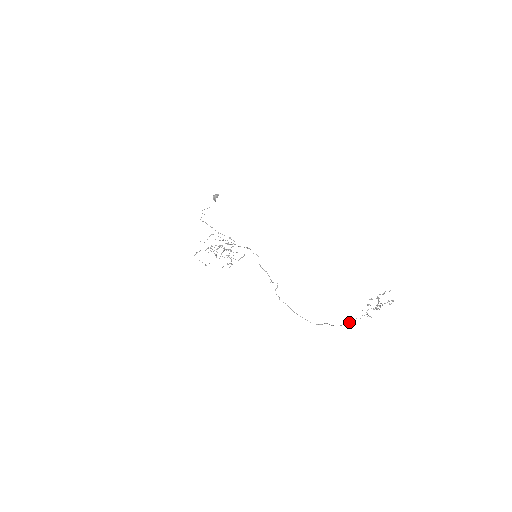
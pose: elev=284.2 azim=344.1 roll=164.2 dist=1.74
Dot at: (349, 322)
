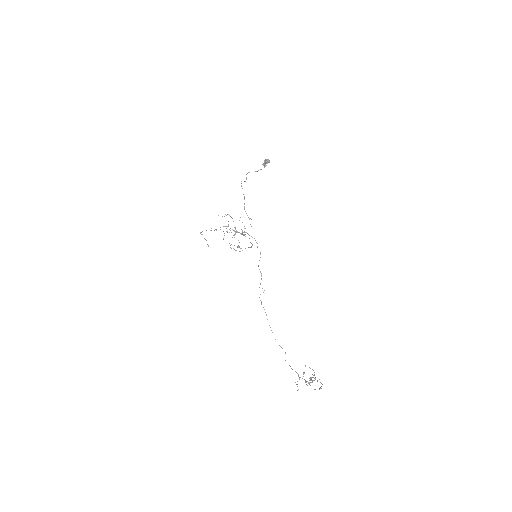
Dot at: (292, 369)
